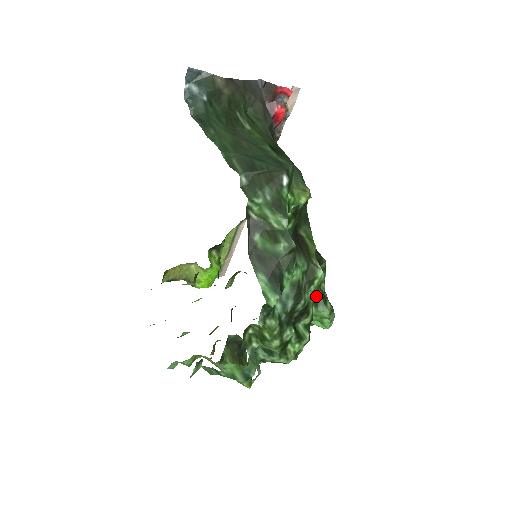
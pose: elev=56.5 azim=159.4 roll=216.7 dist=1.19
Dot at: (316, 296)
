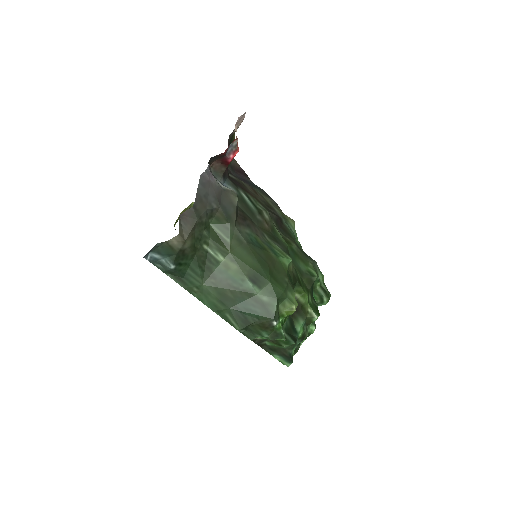
Dot at: occluded
